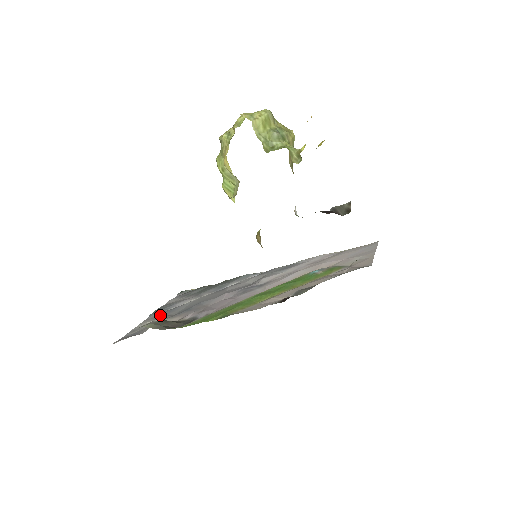
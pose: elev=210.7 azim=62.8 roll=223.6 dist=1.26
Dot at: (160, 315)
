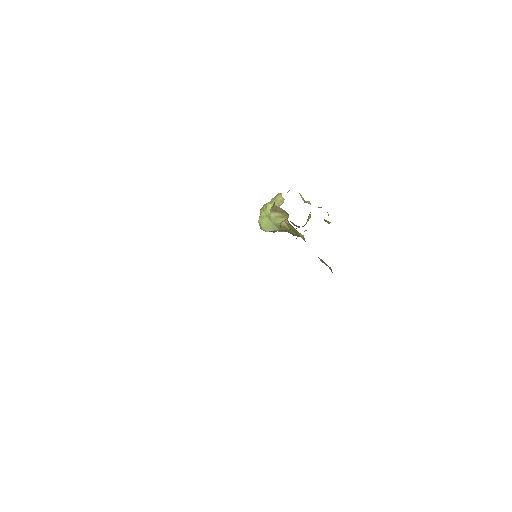
Dot at: occluded
